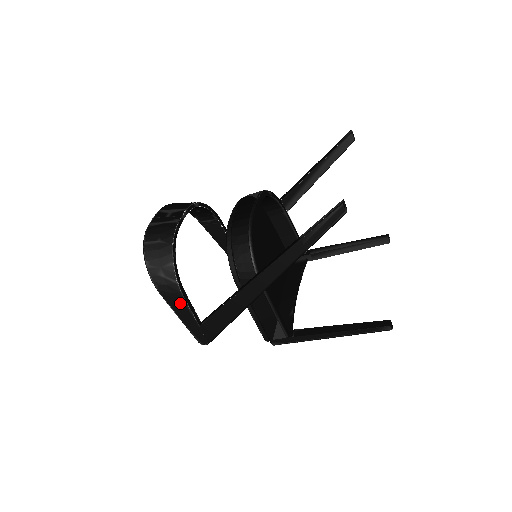
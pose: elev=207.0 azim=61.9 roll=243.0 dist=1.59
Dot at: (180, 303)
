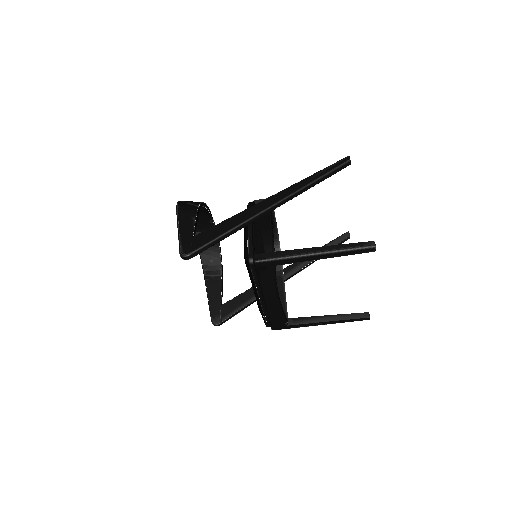
Dot at: (190, 218)
